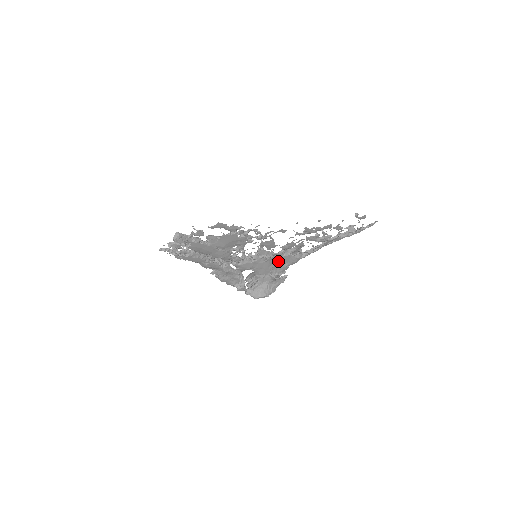
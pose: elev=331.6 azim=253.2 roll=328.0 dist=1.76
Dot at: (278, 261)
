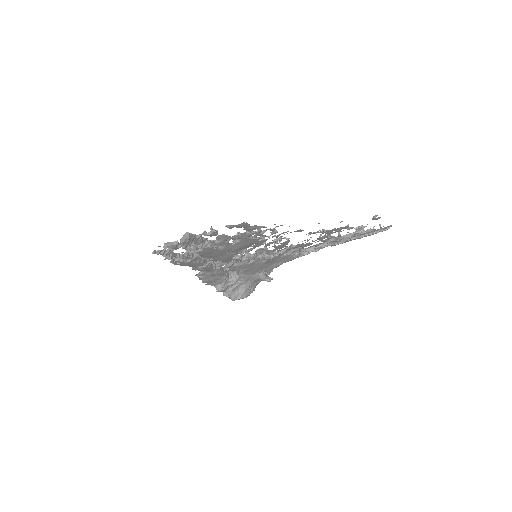
Dot at: (274, 260)
